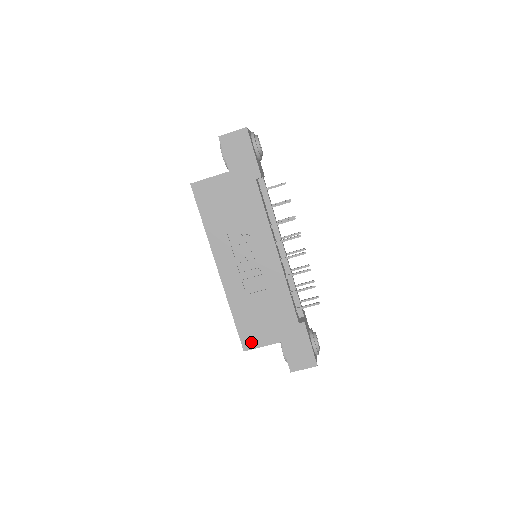
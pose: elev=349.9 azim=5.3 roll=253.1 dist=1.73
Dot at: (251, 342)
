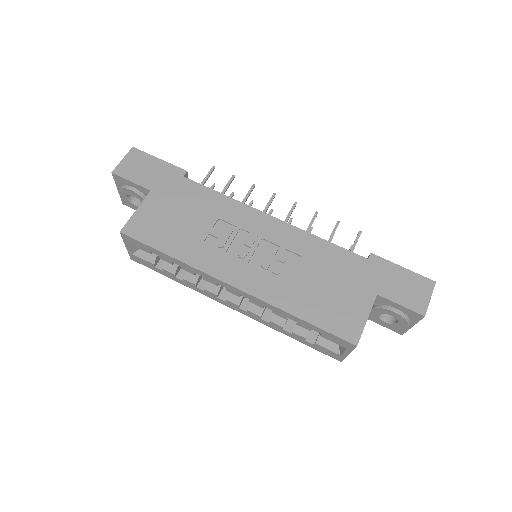
Dot at: (351, 327)
